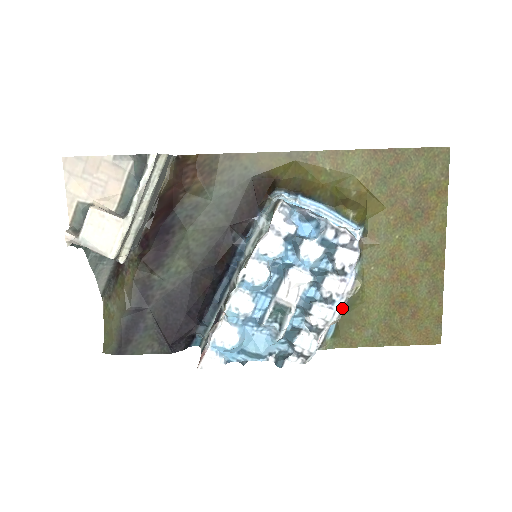
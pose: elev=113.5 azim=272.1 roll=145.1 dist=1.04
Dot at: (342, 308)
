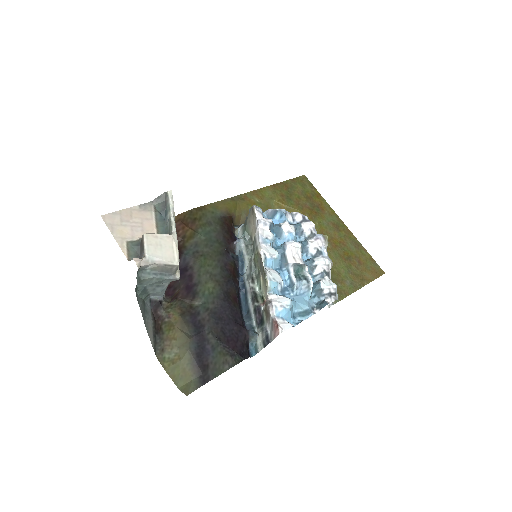
Dot at: (328, 257)
